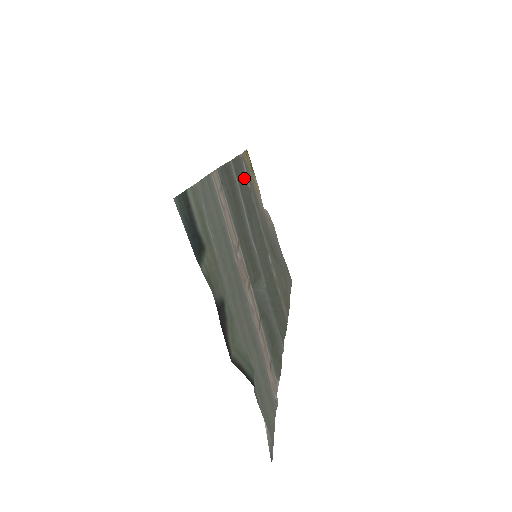
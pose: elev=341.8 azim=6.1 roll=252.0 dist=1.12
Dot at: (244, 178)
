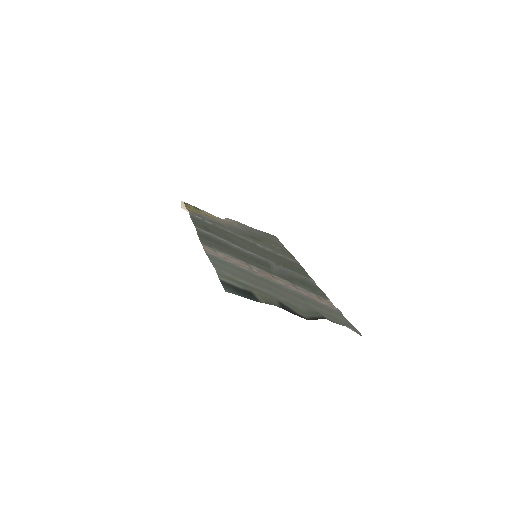
Dot at: (205, 224)
